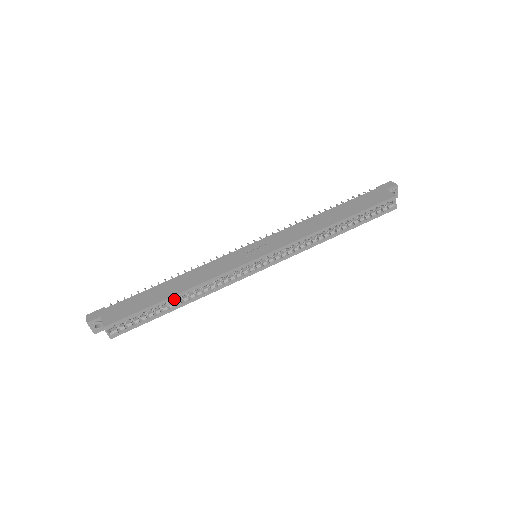
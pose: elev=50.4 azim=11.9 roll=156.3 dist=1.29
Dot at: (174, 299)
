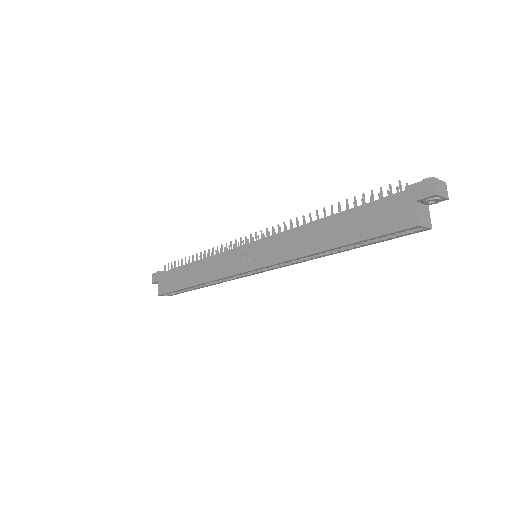
Dot at: occluded
